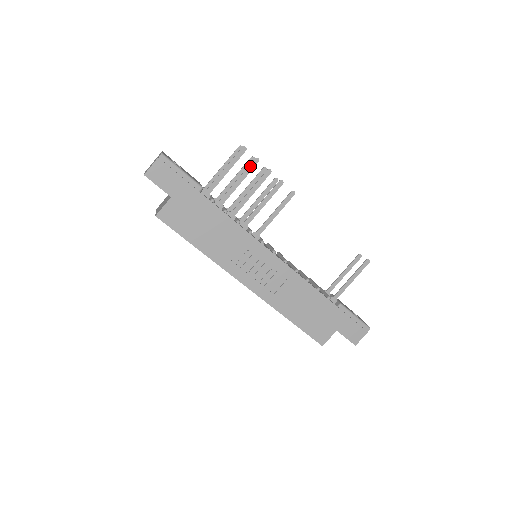
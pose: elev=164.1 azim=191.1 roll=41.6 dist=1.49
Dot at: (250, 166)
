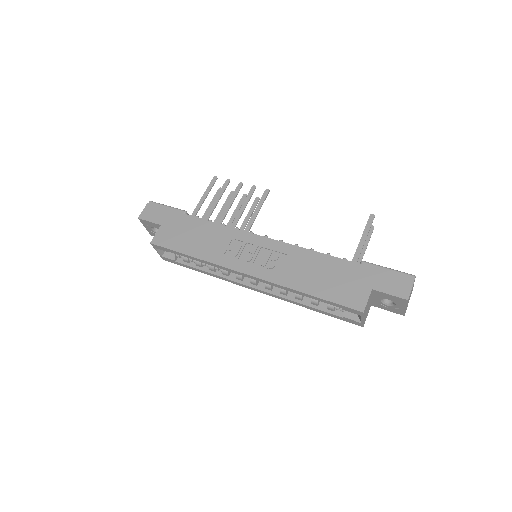
Dot at: (223, 186)
